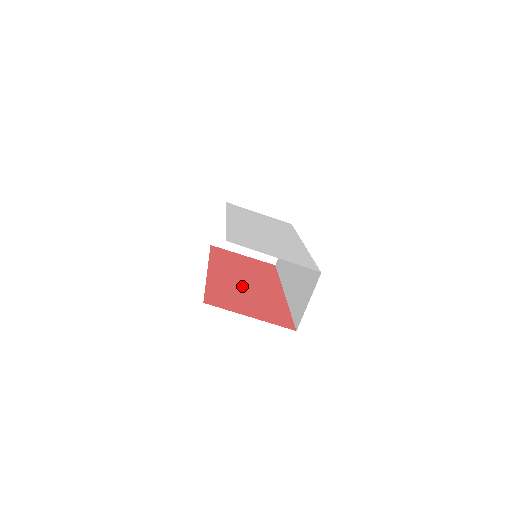
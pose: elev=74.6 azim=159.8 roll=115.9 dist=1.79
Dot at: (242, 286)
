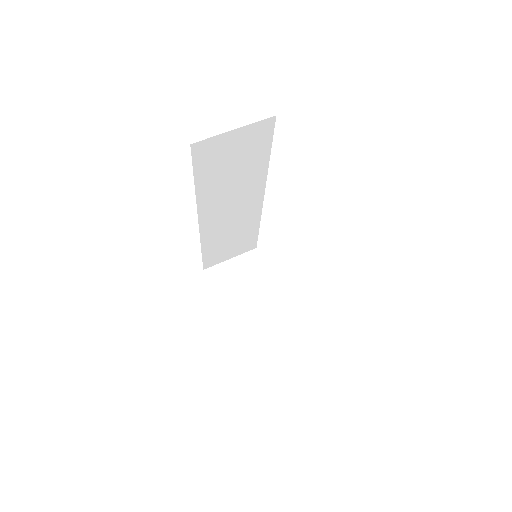
Dot at: occluded
